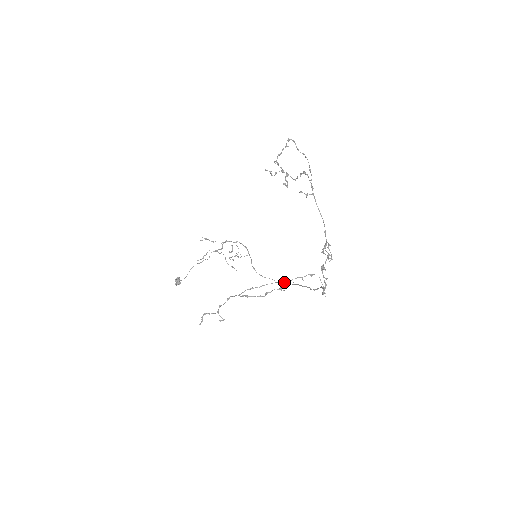
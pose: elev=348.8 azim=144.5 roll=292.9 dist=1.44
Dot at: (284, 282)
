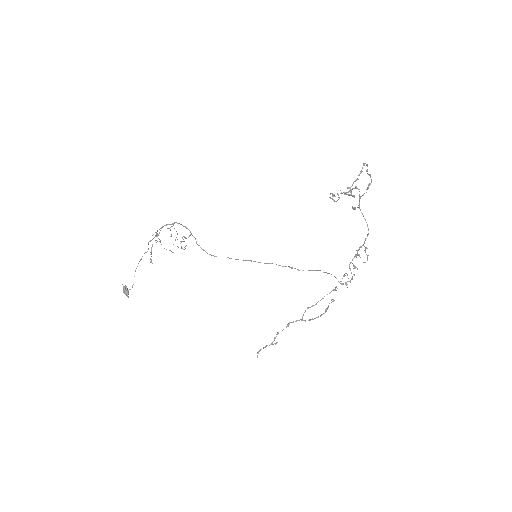
Dot at: occluded
